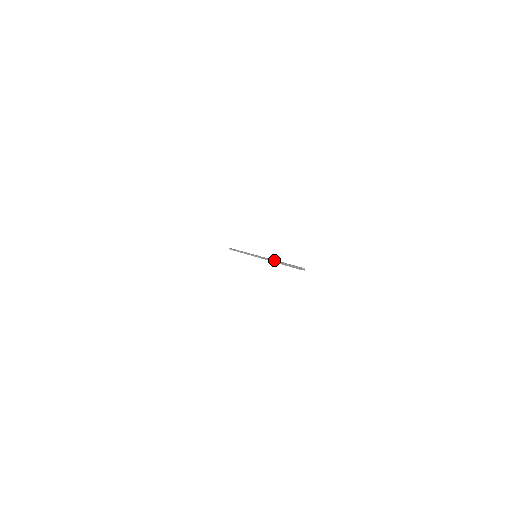
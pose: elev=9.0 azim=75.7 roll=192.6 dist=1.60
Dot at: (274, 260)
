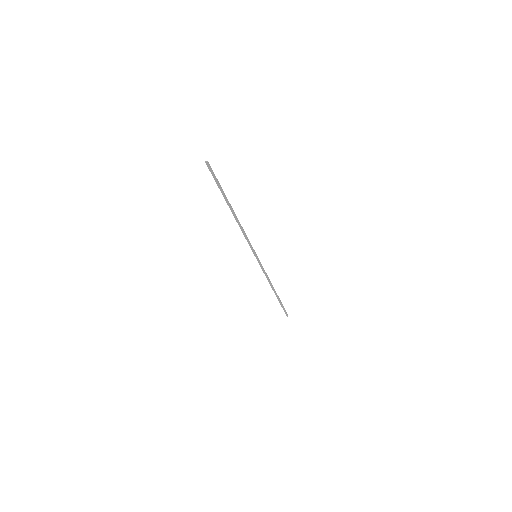
Dot at: (234, 215)
